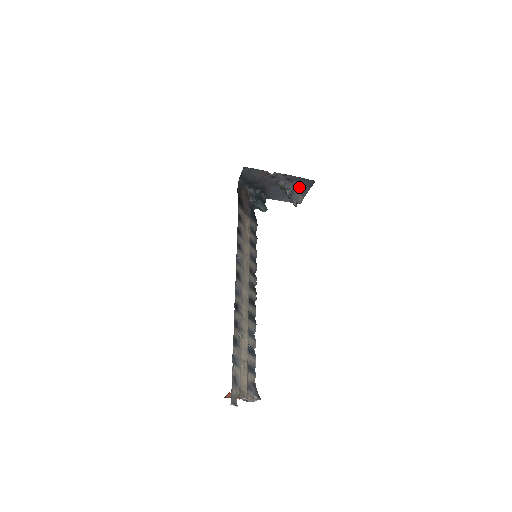
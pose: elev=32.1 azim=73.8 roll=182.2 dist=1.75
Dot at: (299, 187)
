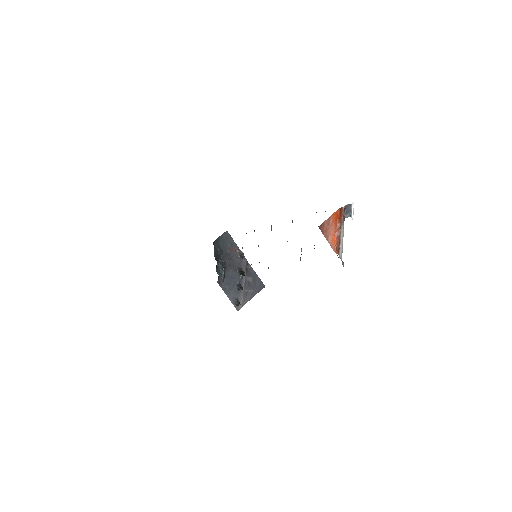
Dot at: (249, 287)
